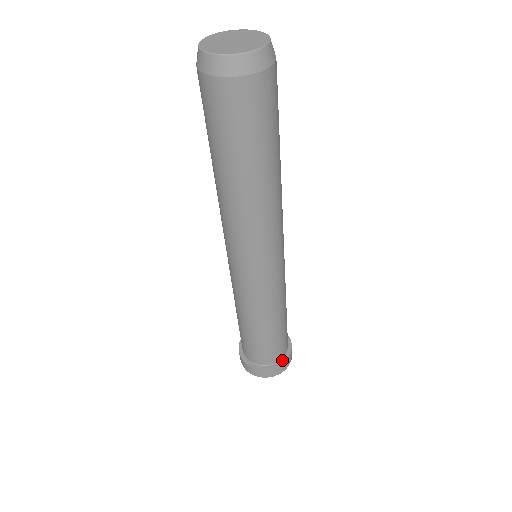
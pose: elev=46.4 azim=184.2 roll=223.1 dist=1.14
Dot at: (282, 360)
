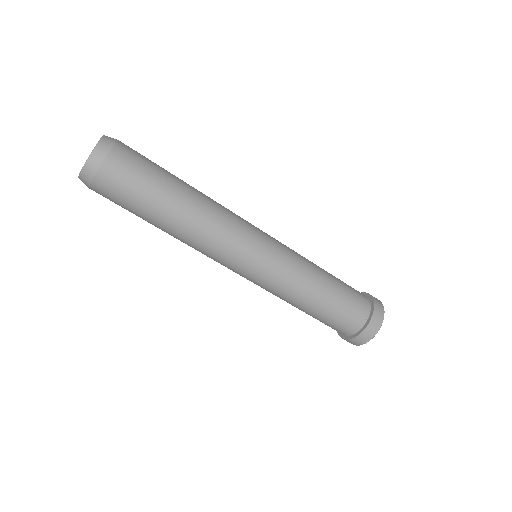
Dot at: (356, 334)
